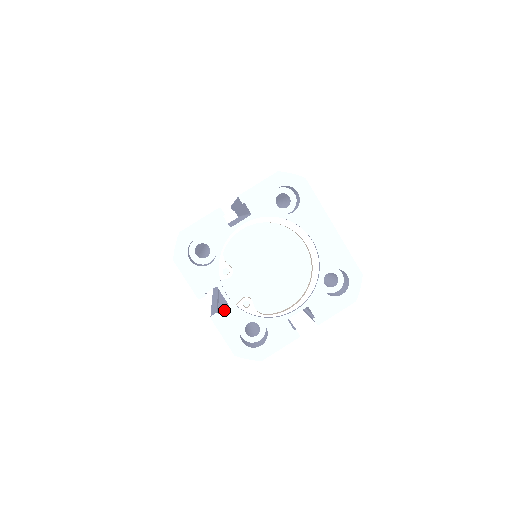
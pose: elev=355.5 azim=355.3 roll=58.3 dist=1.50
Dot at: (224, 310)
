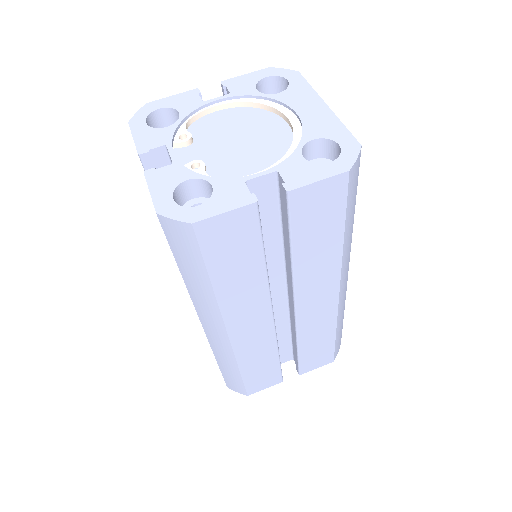
Dot at: (164, 166)
